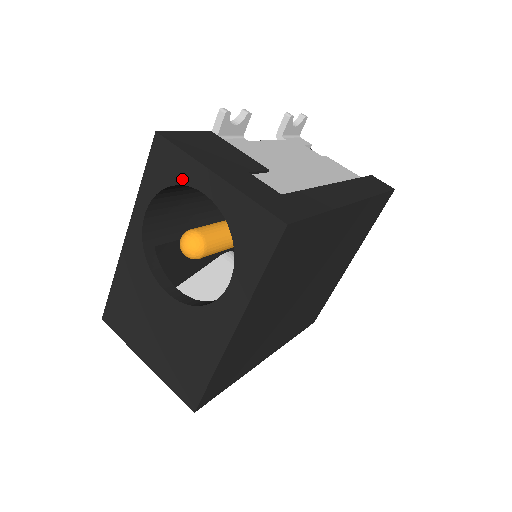
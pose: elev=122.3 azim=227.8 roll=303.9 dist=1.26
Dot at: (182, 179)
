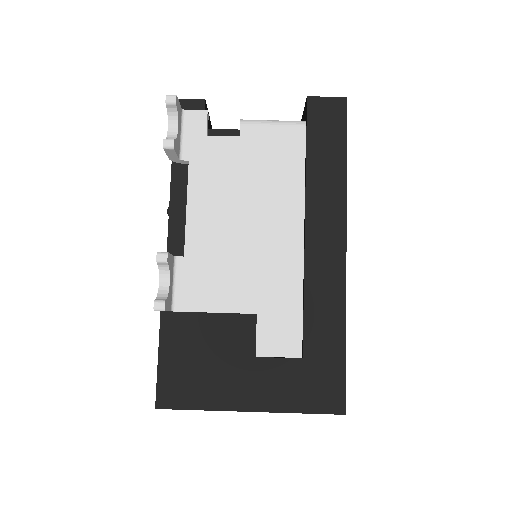
Dot at: occluded
